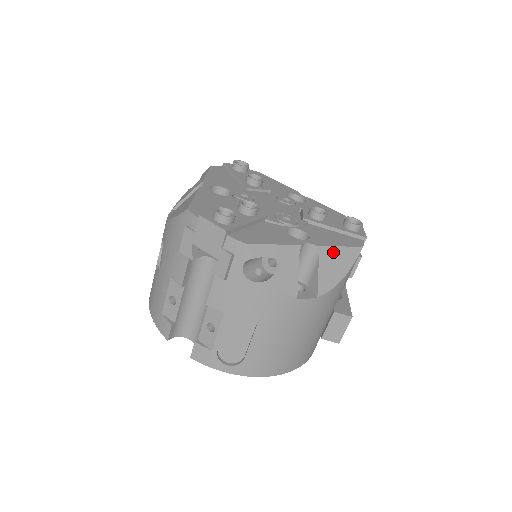
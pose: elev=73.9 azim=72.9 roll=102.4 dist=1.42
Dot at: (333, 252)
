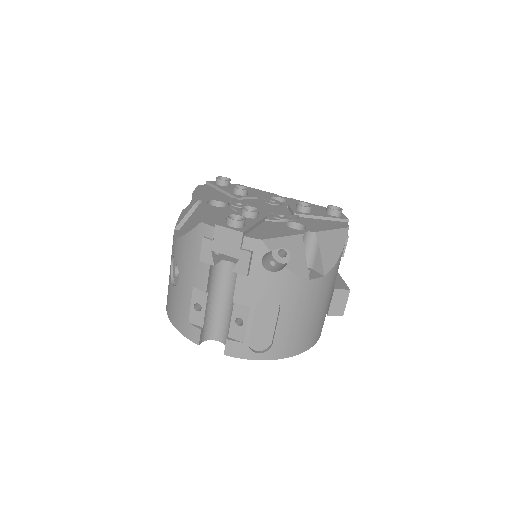
Dot at: (328, 235)
